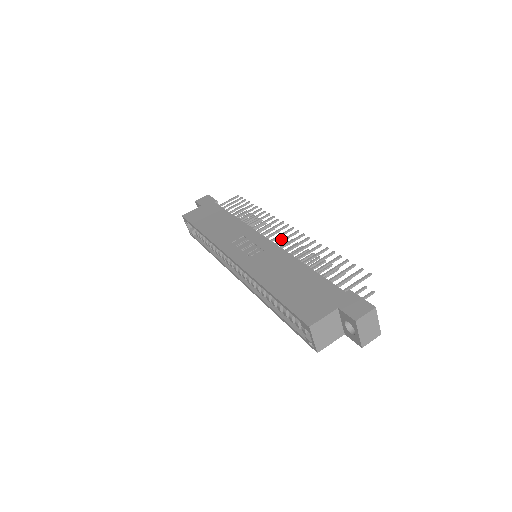
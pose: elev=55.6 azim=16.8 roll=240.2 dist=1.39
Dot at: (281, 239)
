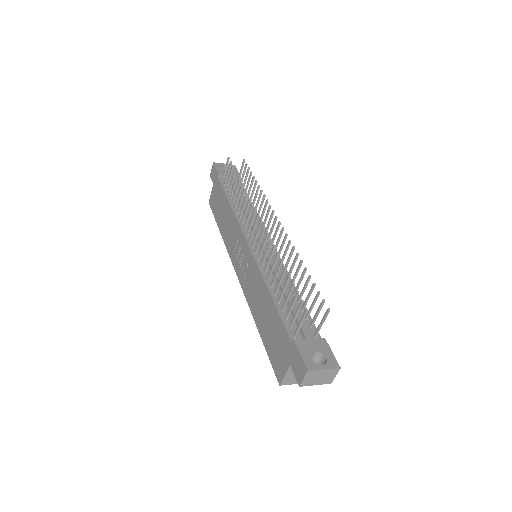
Dot at: occluded
